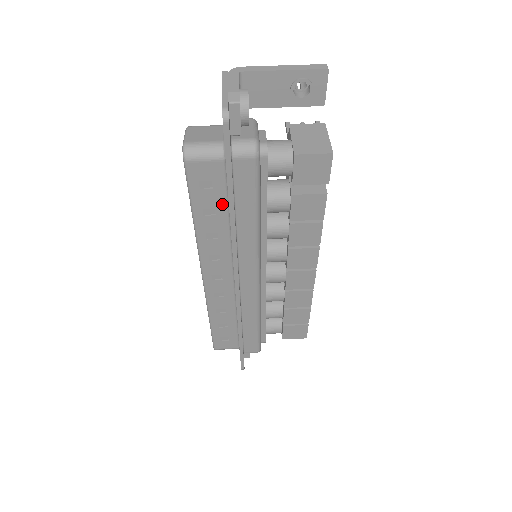
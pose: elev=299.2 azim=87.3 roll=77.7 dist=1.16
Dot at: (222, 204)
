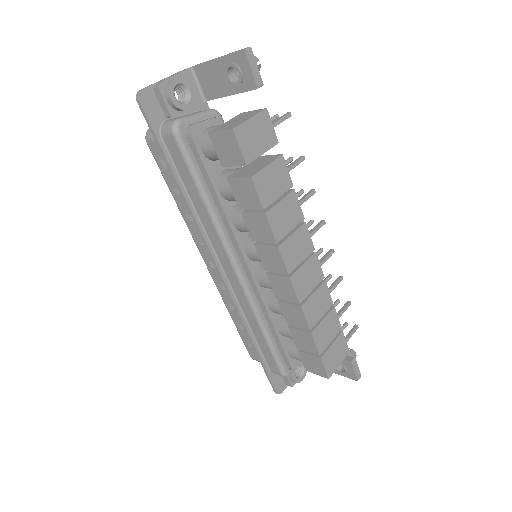
Dot at: occluded
